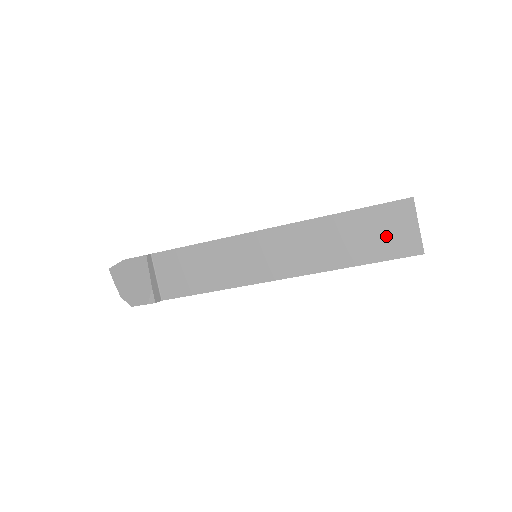
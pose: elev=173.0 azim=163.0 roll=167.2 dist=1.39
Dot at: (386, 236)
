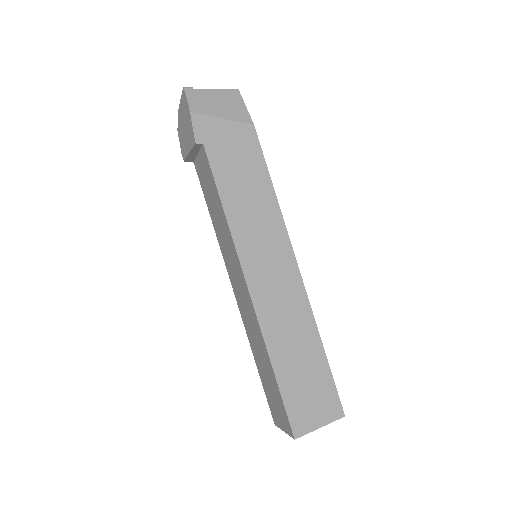
Dot at: (273, 401)
